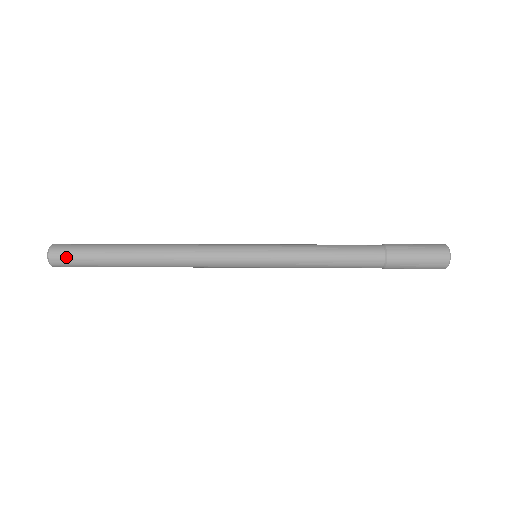
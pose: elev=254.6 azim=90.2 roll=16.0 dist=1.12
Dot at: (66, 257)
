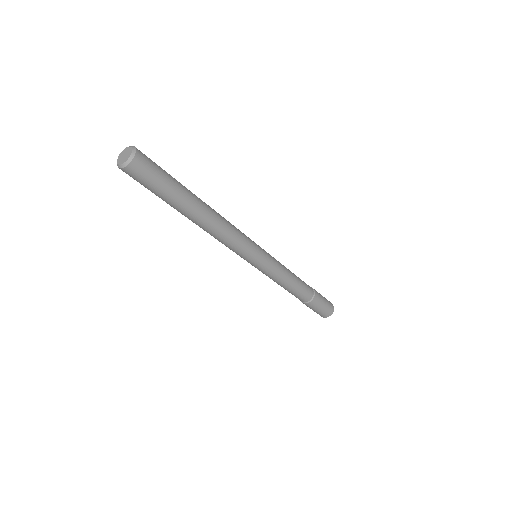
Dot at: (146, 173)
